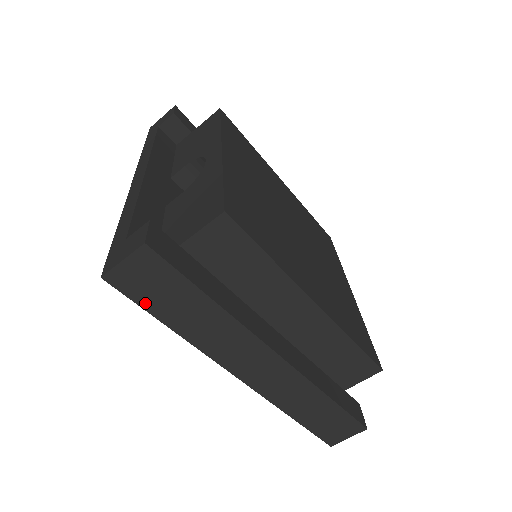
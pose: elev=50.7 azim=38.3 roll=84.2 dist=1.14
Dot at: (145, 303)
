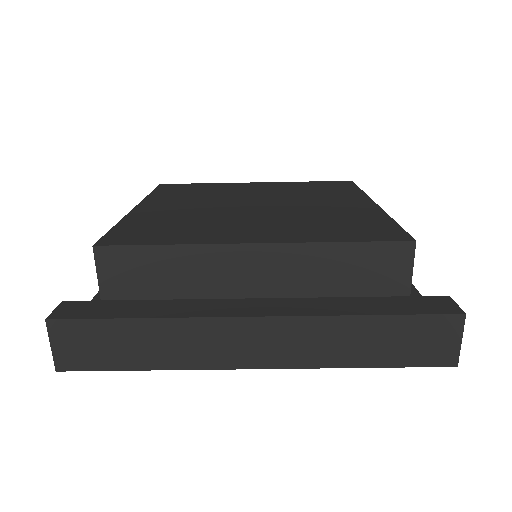
Dot at: (104, 365)
